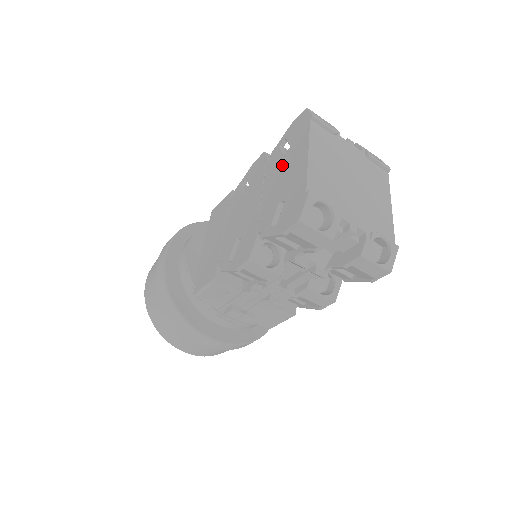
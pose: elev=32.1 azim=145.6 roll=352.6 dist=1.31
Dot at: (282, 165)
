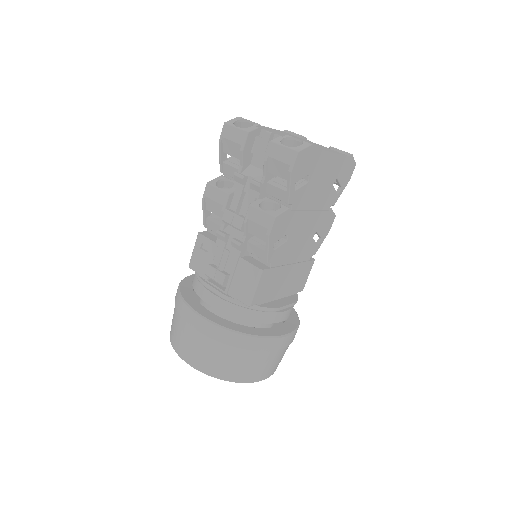
Dot at: occluded
